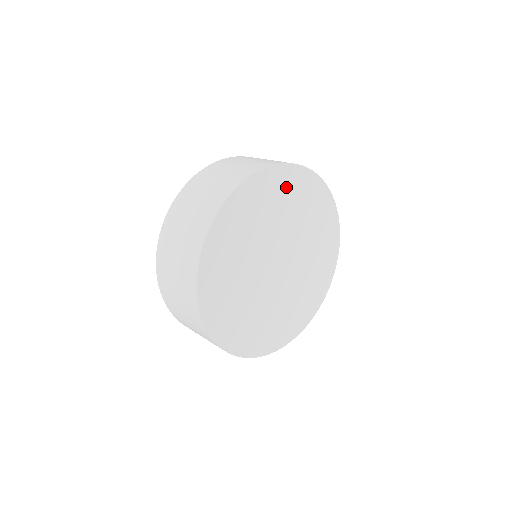
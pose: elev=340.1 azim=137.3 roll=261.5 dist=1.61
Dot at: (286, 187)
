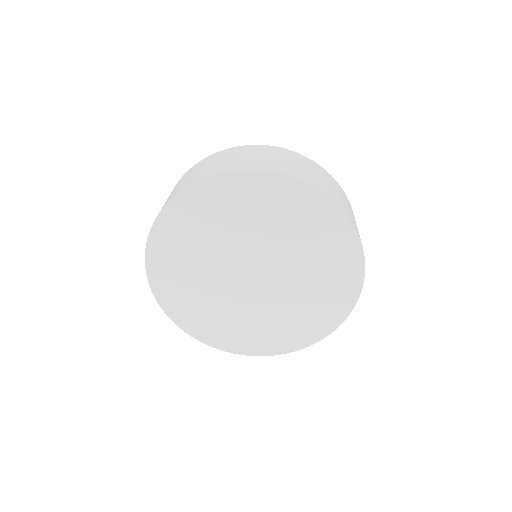
Dot at: (283, 201)
